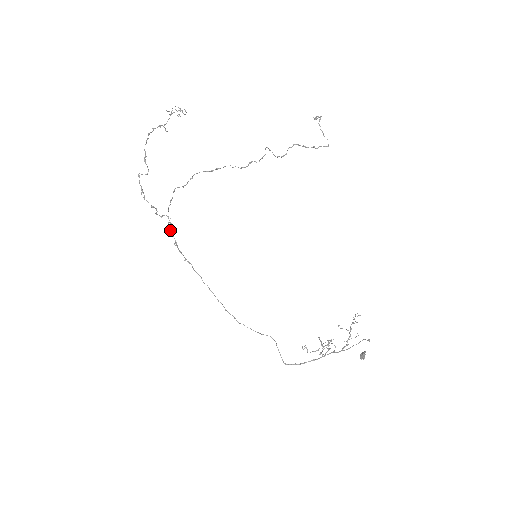
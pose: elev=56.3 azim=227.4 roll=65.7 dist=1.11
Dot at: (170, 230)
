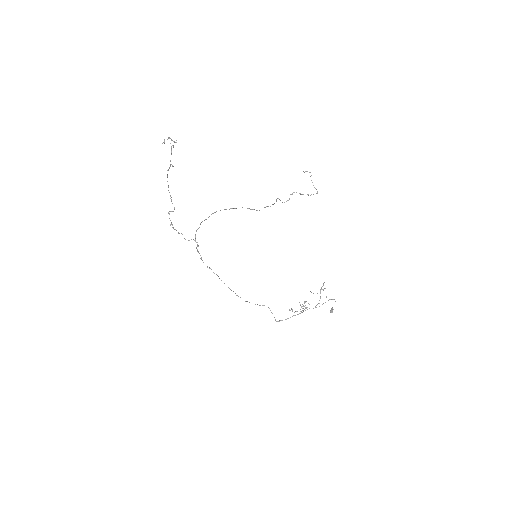
Dot at: (197, 250)
